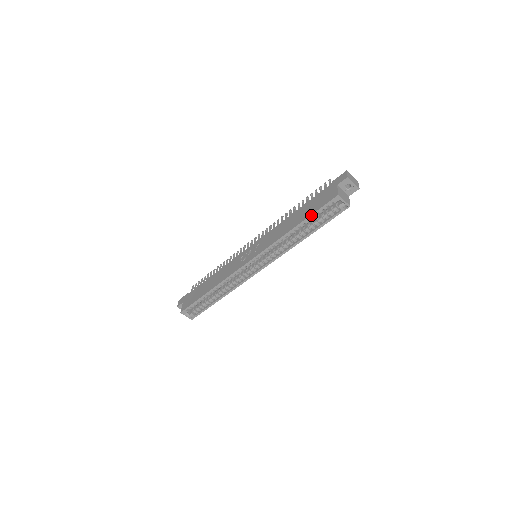
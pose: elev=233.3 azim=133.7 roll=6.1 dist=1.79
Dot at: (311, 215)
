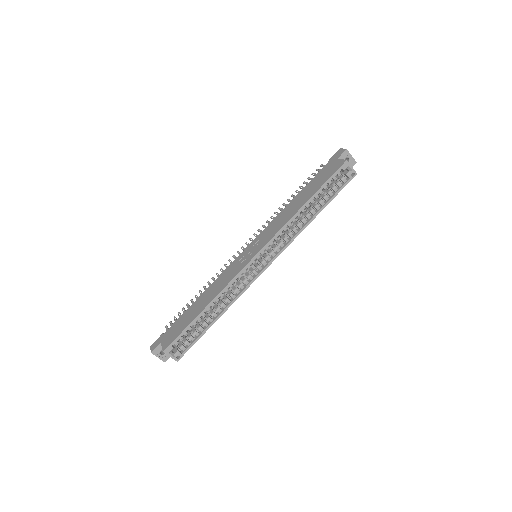
Dot at: (322, 186)
